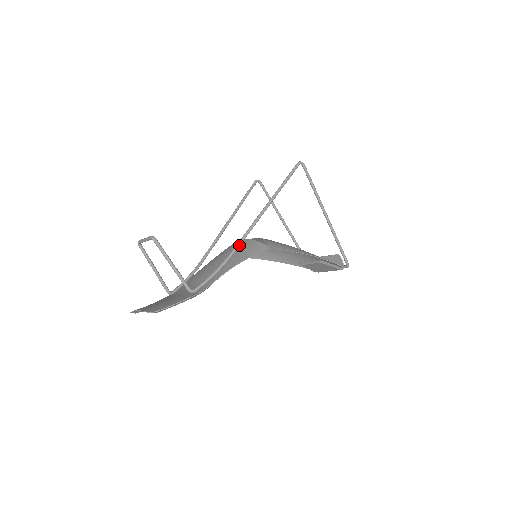
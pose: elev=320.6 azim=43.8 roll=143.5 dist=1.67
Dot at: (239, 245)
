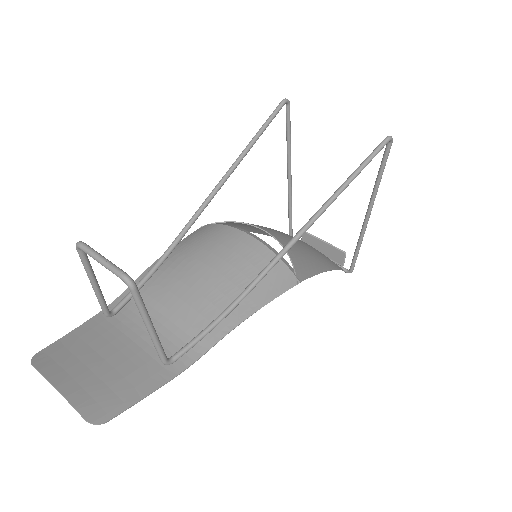
Dot at: (261, 279)
